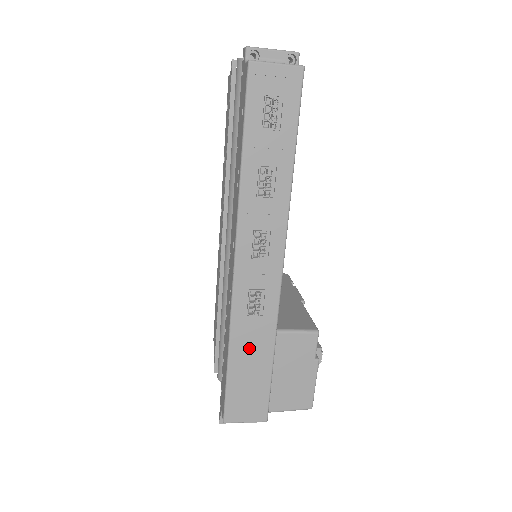
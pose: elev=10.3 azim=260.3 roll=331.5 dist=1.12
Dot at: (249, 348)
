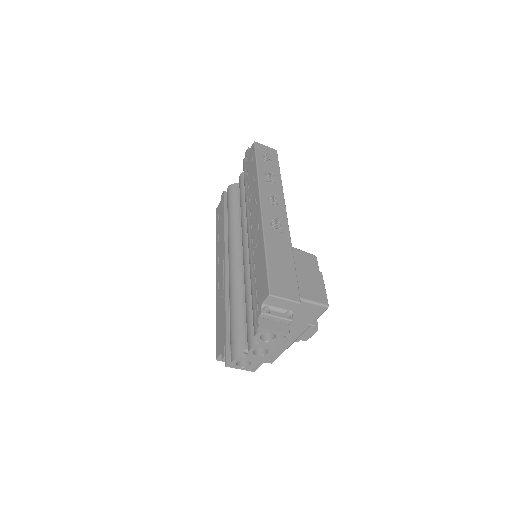
Dot at: (277, 249)
